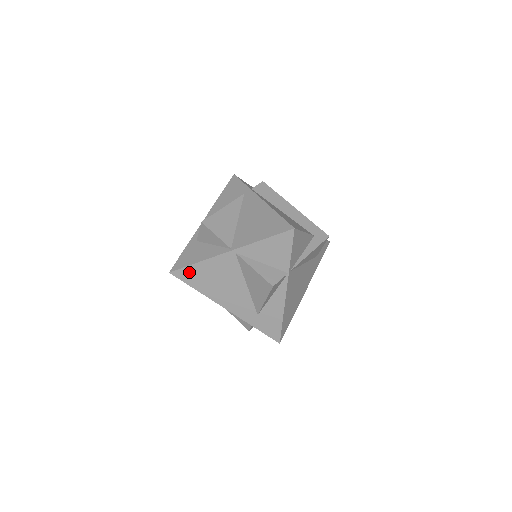
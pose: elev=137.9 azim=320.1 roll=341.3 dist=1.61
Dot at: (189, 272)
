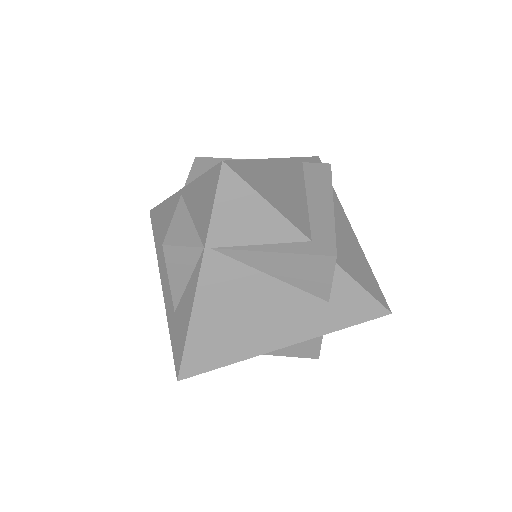
Dot at: (157, 215)
